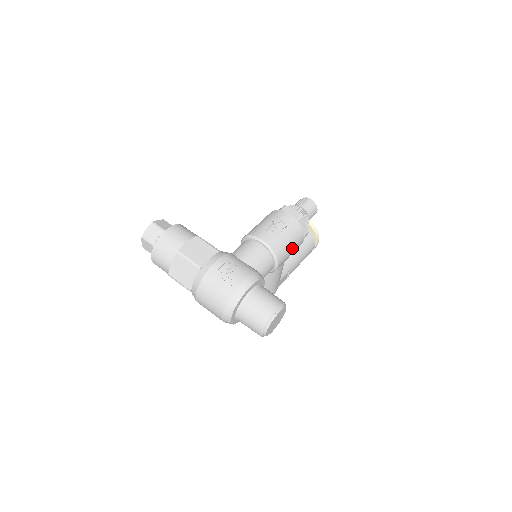
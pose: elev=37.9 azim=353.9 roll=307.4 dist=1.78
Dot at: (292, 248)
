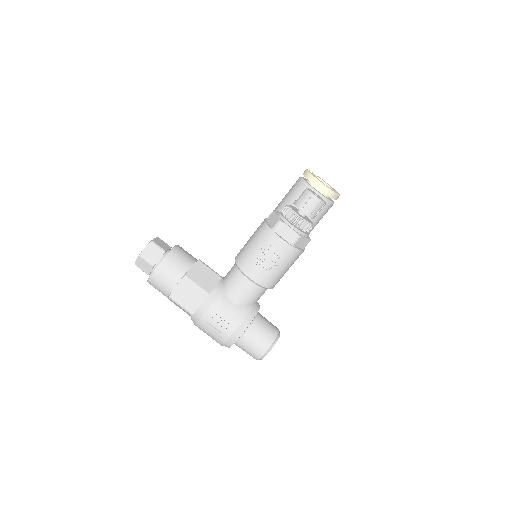
Dot at: occluded
